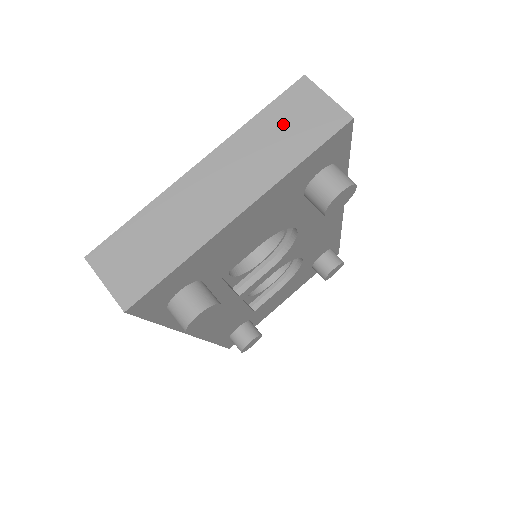
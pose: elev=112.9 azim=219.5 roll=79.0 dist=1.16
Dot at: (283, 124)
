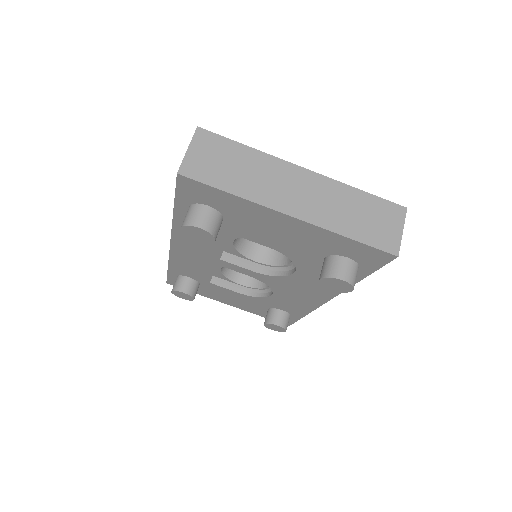
Dot at: (366, 211)
